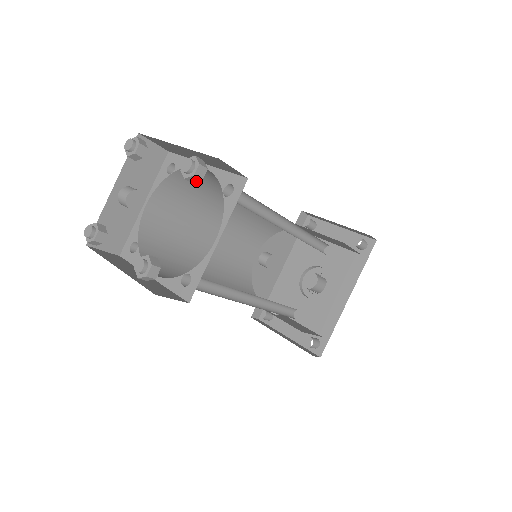
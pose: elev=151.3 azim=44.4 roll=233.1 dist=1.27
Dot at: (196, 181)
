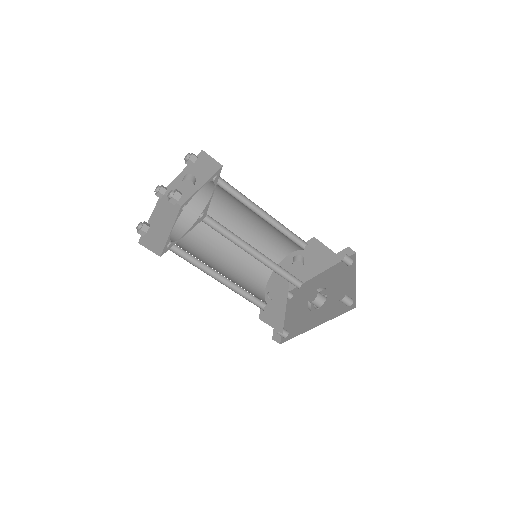
Dot at: (173, 203)
